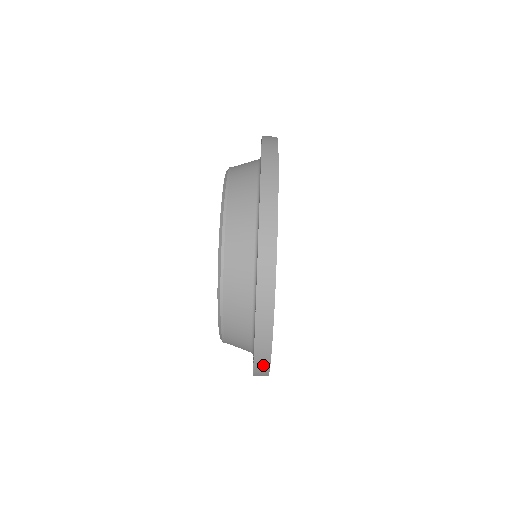
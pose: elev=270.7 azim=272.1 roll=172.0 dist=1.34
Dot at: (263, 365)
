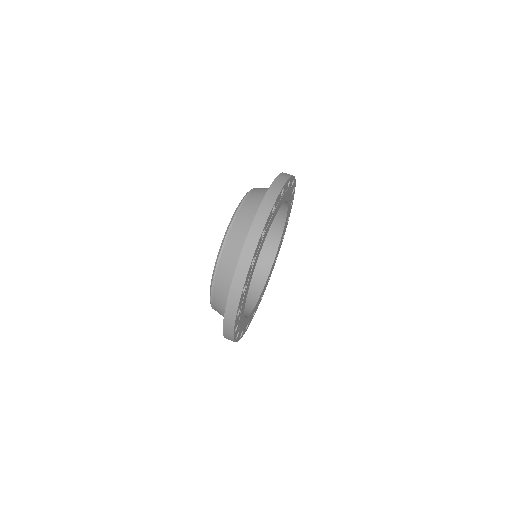
Dot at: (241, 276)
